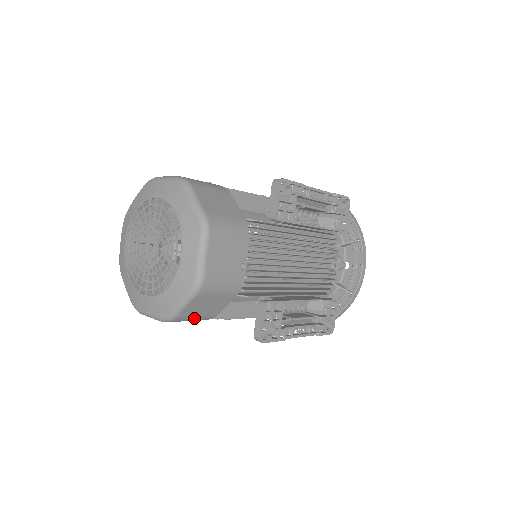
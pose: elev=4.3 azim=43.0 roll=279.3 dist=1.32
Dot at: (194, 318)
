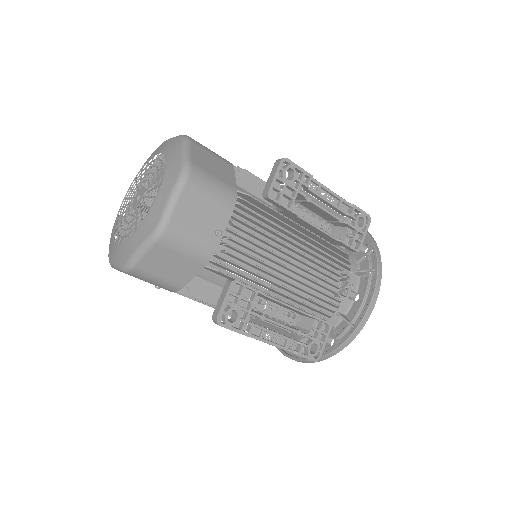
Dot at: (156, 278)
